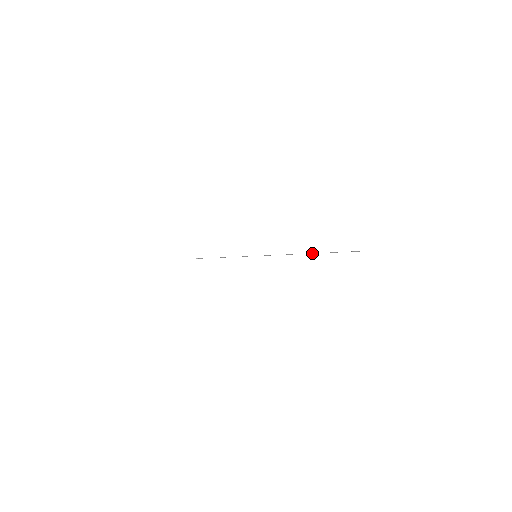
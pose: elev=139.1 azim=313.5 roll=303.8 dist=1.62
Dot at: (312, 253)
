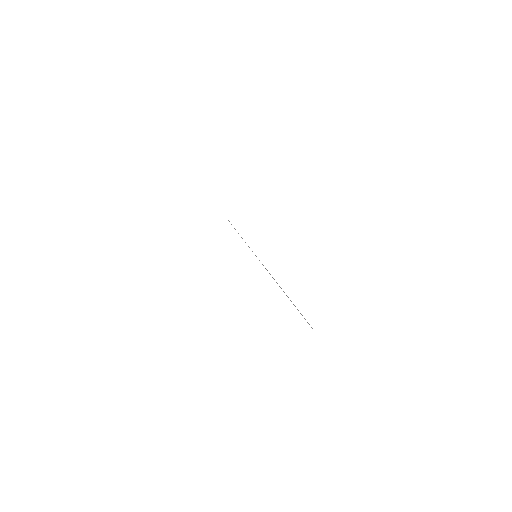
Dot at: (284, 292)
